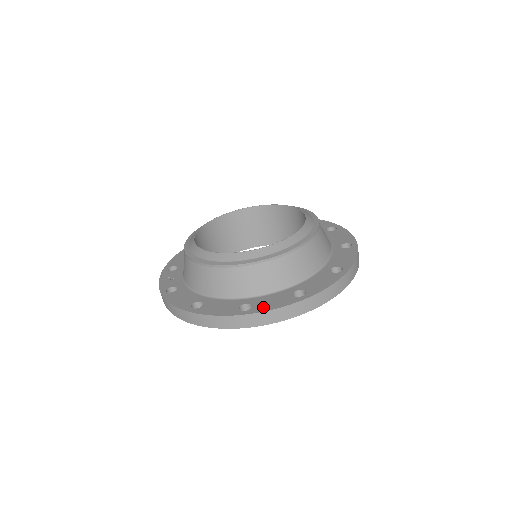
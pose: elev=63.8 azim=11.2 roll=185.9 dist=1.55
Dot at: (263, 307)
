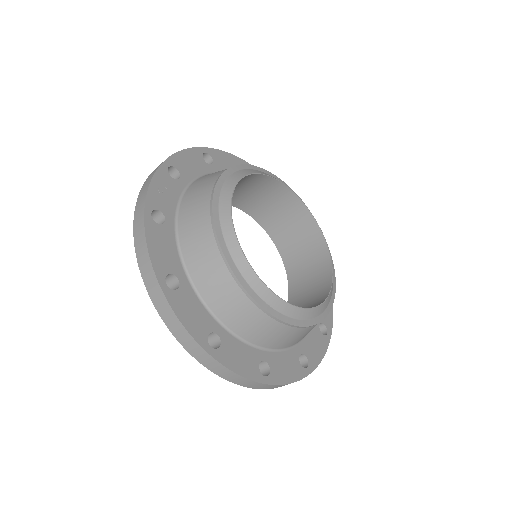
Dot at: (229, 359)
